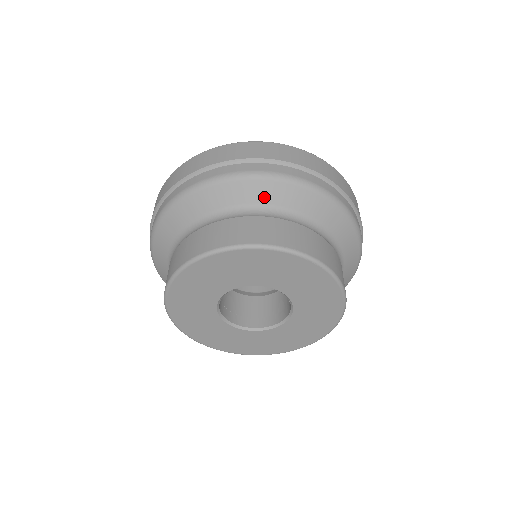
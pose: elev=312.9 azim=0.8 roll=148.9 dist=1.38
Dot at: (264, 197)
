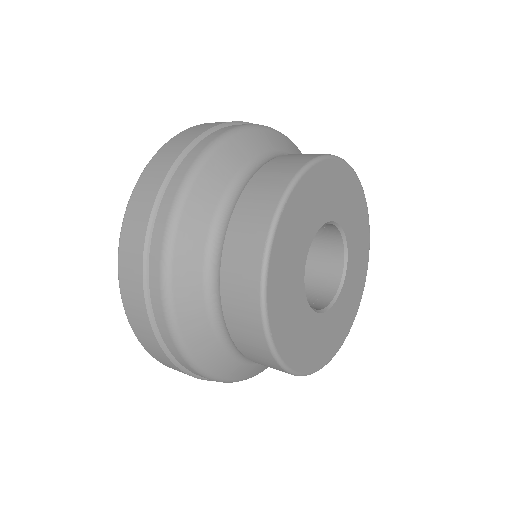
Dot at: occluded
